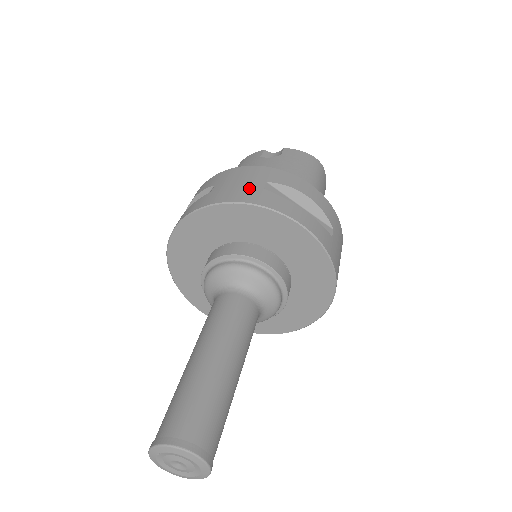
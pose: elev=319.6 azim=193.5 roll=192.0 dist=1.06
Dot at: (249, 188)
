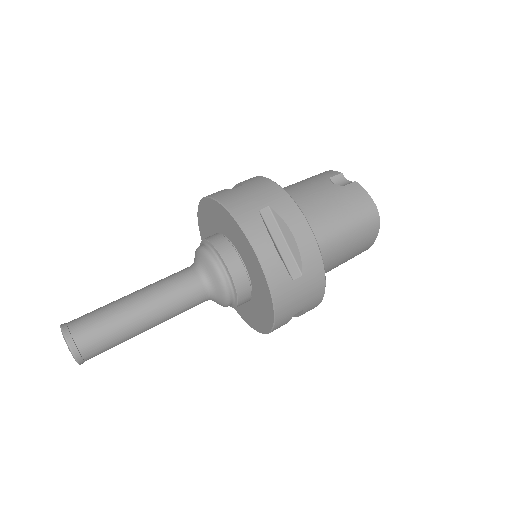
Dot at: (250, 203)
